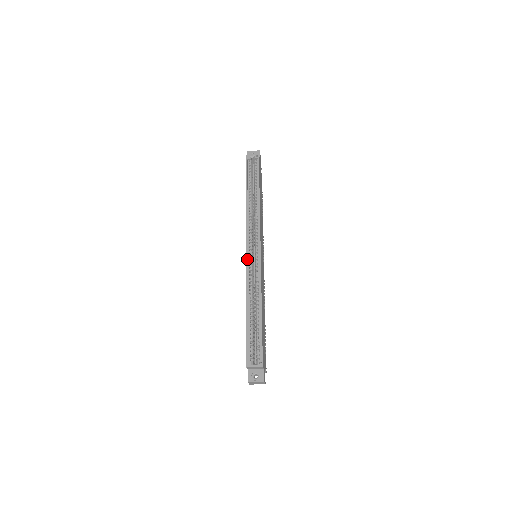
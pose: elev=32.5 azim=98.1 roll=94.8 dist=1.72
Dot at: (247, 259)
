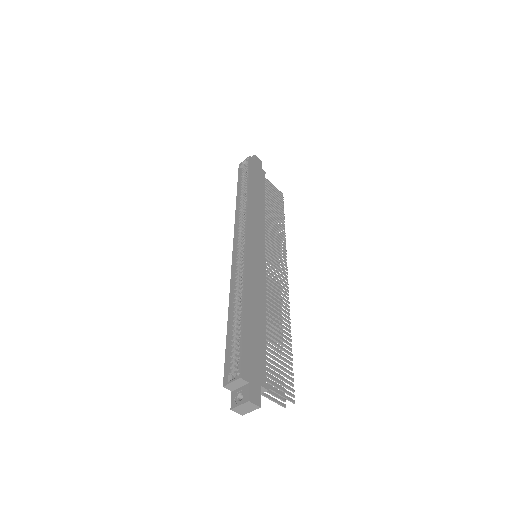
Dot at: (232, 258)
